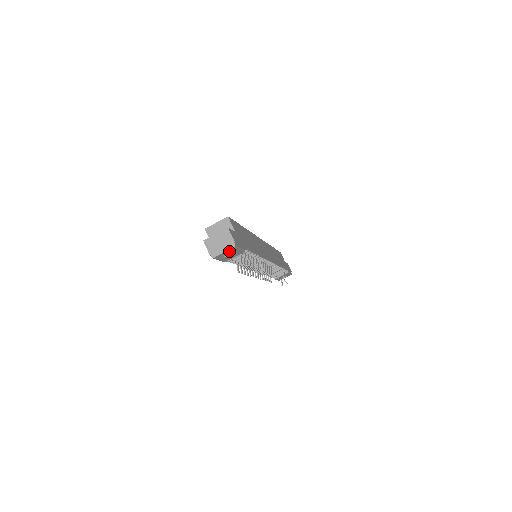
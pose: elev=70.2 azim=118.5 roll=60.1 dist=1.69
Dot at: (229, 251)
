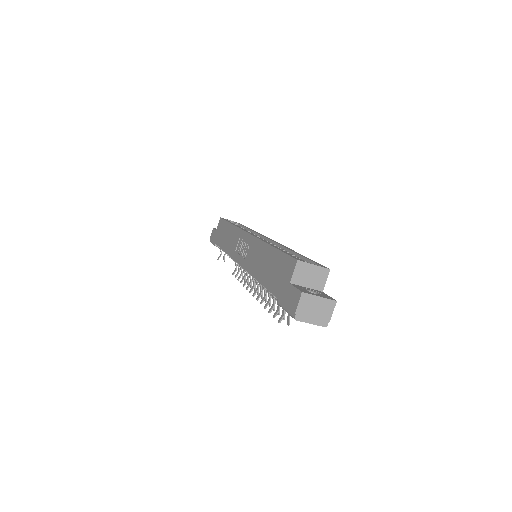
Dot at: (313, 321)
